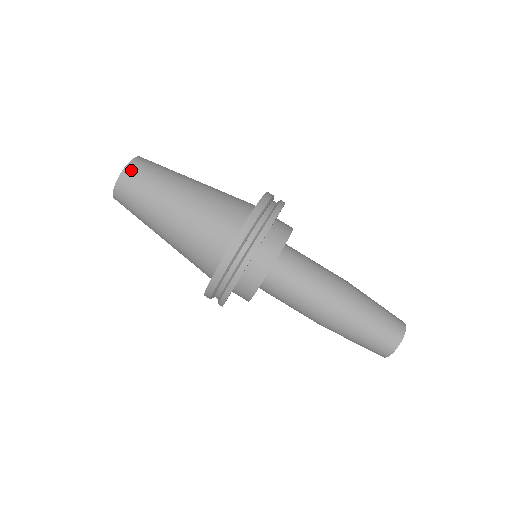
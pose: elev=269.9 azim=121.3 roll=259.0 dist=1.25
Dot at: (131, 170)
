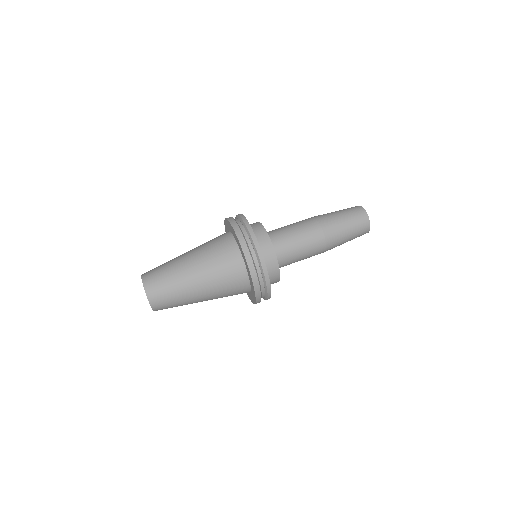
Dot at: (147, 278)
